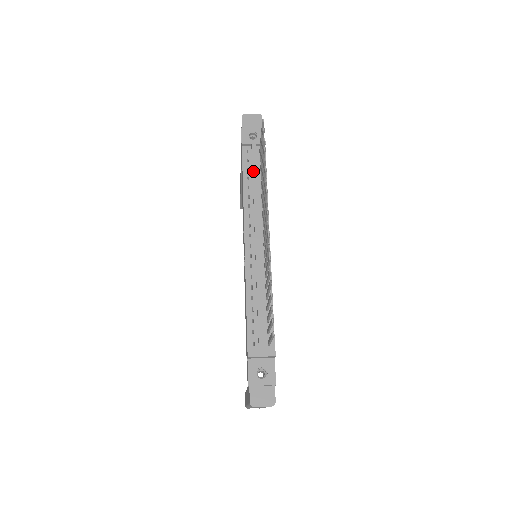
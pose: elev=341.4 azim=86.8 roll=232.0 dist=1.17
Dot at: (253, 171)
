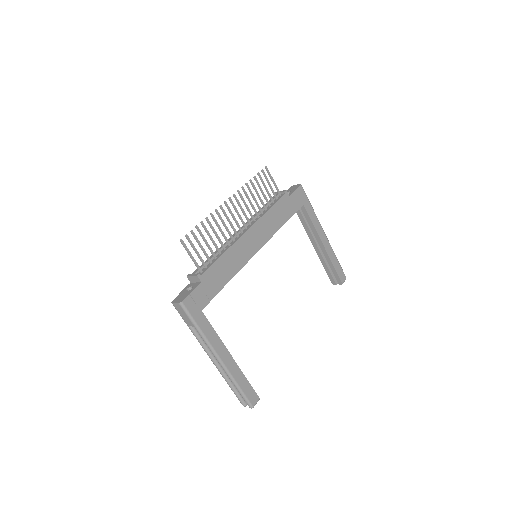
Dot at: occluded
